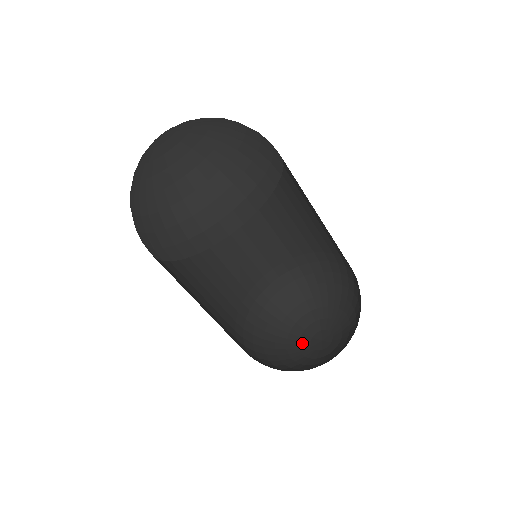
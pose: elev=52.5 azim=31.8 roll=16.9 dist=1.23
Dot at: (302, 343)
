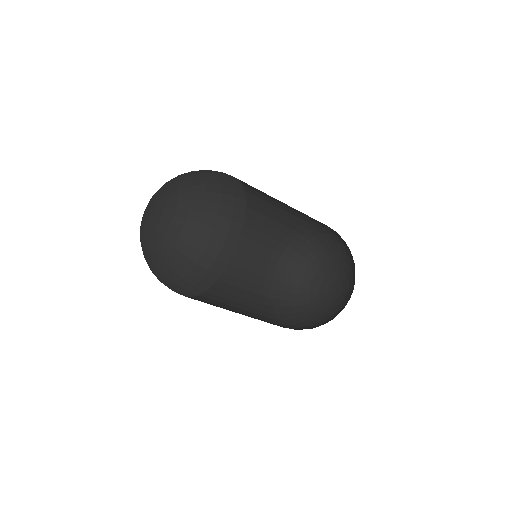
Dot at: (322, 288)
